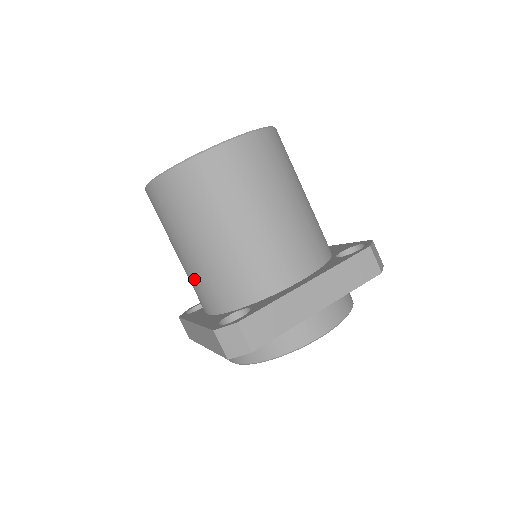
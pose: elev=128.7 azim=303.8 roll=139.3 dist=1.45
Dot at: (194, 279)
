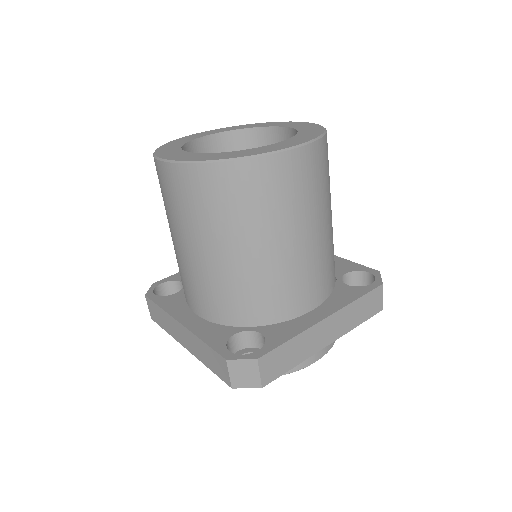
Dot at: (195, 280)
